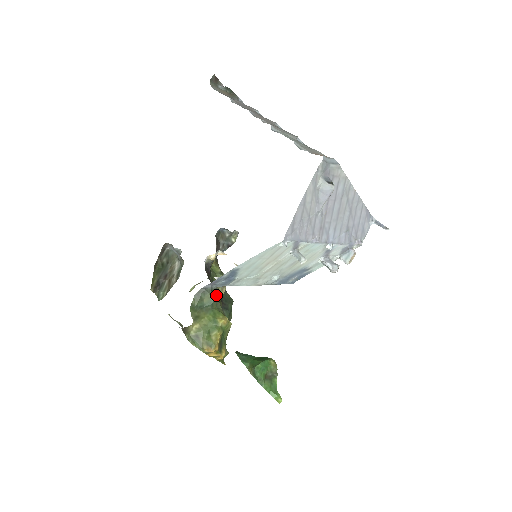
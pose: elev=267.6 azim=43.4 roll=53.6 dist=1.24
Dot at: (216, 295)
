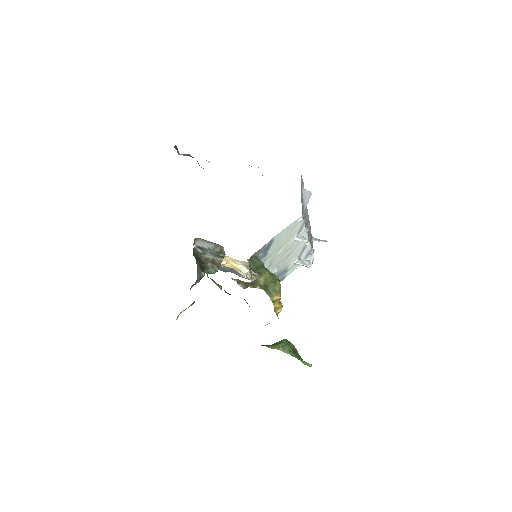
Dot at: occluded
